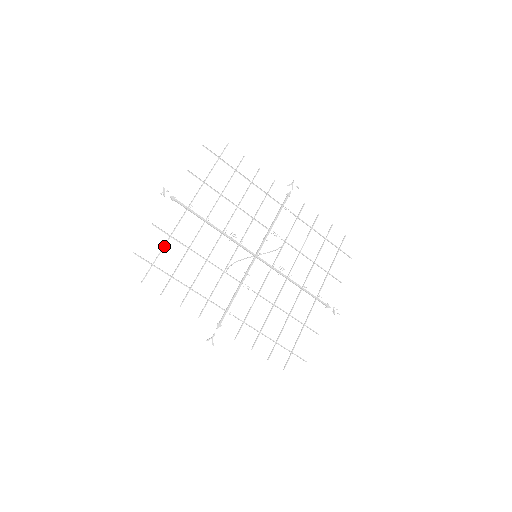
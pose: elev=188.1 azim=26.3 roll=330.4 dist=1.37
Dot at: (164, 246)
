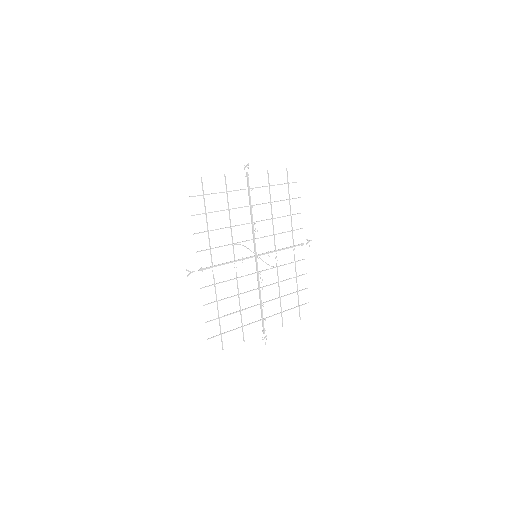
Dot at: occluded
